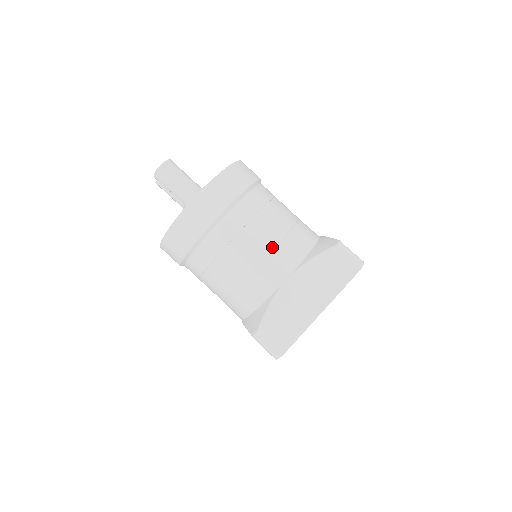
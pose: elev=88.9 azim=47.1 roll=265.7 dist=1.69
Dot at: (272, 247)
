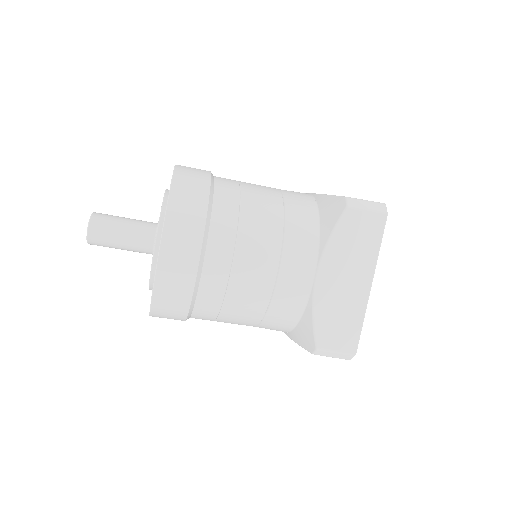
Dot at: occluded
